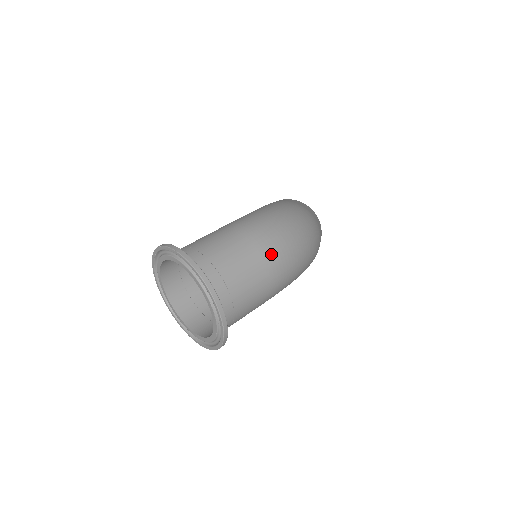
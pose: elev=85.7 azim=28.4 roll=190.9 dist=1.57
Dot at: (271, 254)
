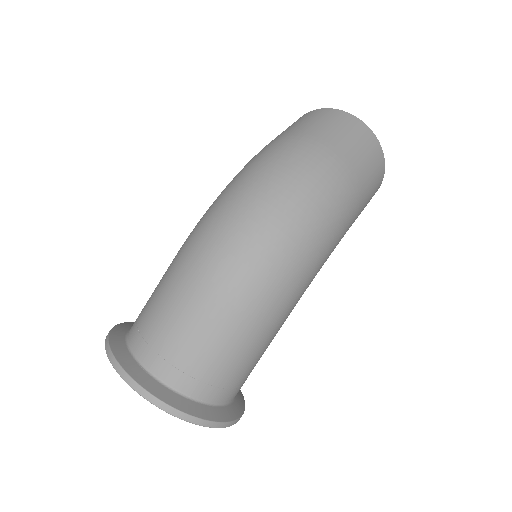
Dot at: (218, 284)
